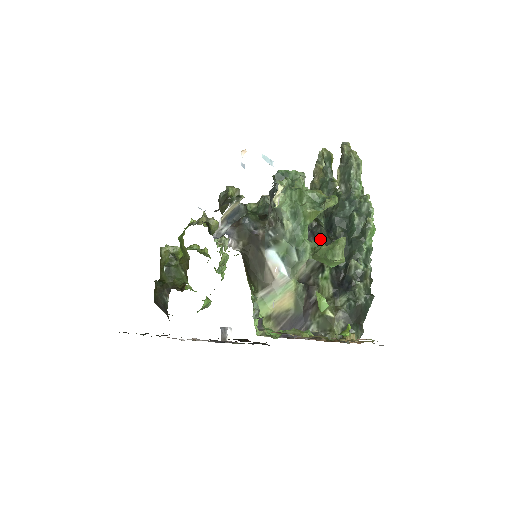
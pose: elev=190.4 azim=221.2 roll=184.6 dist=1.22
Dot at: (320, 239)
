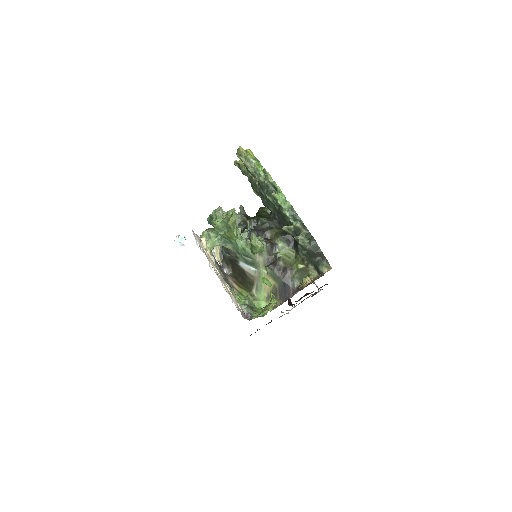
Dot at: (263, 228)
